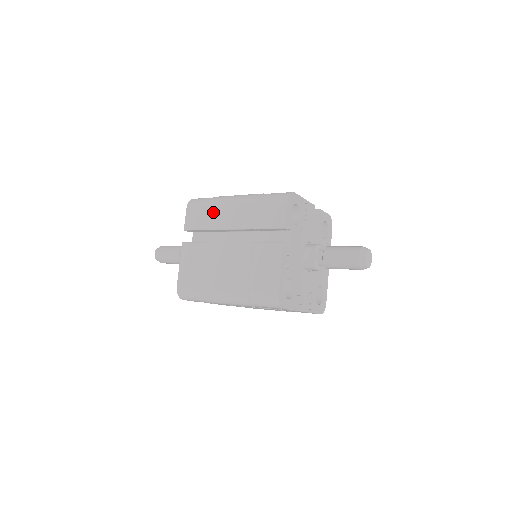
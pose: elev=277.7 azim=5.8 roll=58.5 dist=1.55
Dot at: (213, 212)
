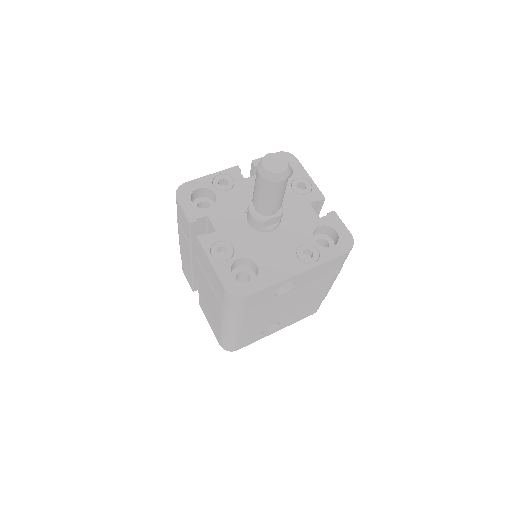
Dot at: occluded
